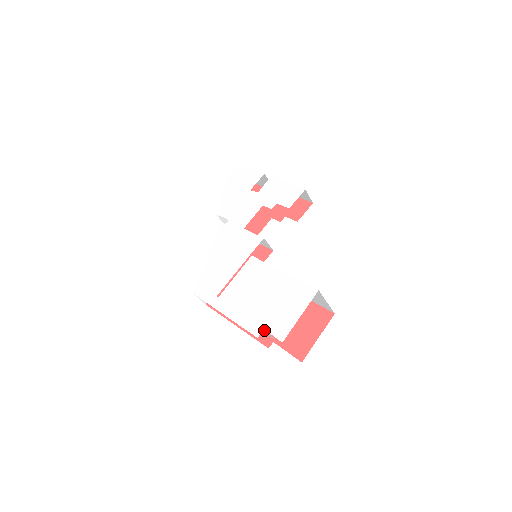
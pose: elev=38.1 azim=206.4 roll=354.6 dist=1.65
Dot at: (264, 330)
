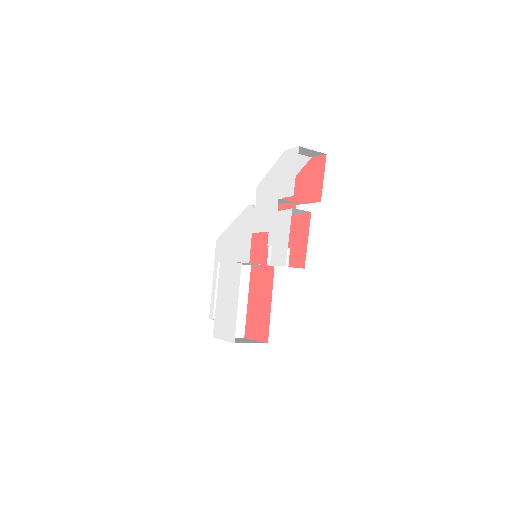
Dot at: occluded
